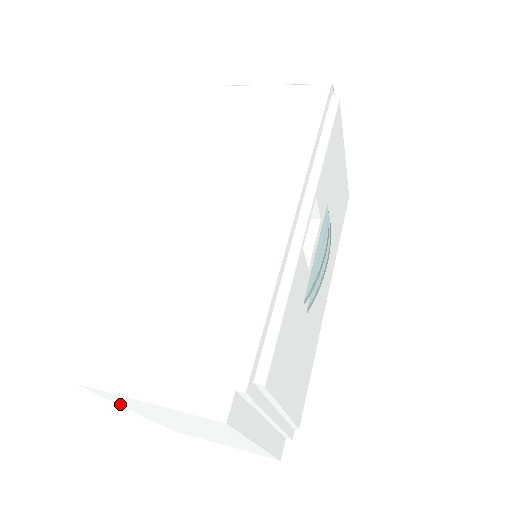
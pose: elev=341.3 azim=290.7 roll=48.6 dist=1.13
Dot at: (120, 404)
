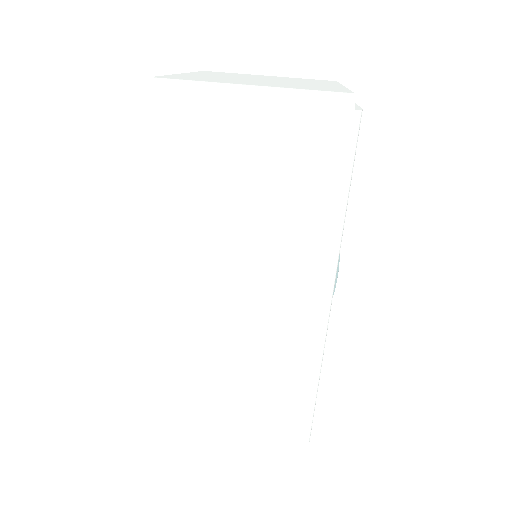
Dot at: occluded
